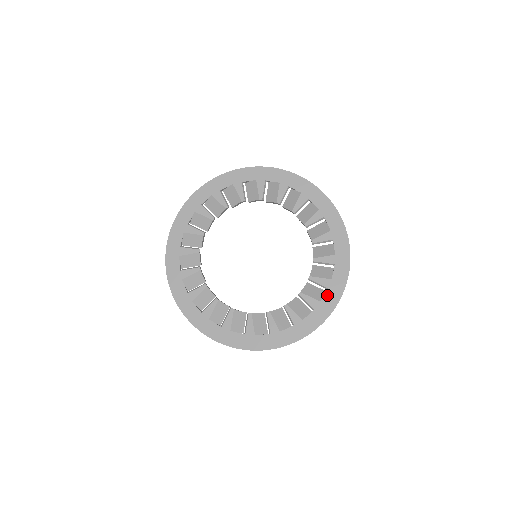
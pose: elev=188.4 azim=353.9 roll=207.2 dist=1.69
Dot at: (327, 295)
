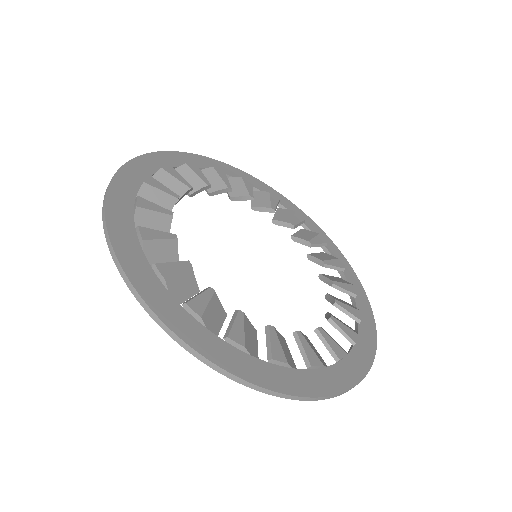
Dot at: (348, 278)
